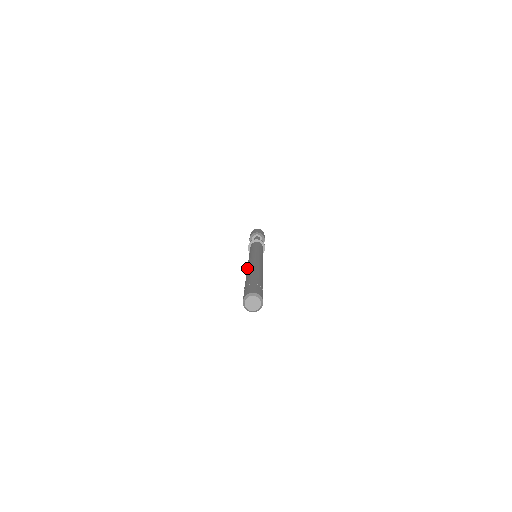
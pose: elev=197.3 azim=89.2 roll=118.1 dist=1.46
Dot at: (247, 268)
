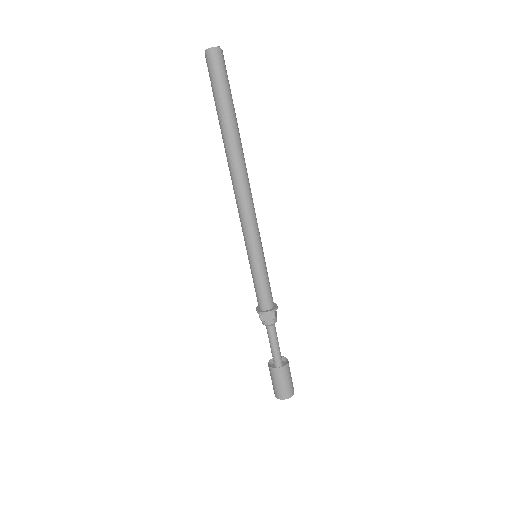
Dot at: occluded
